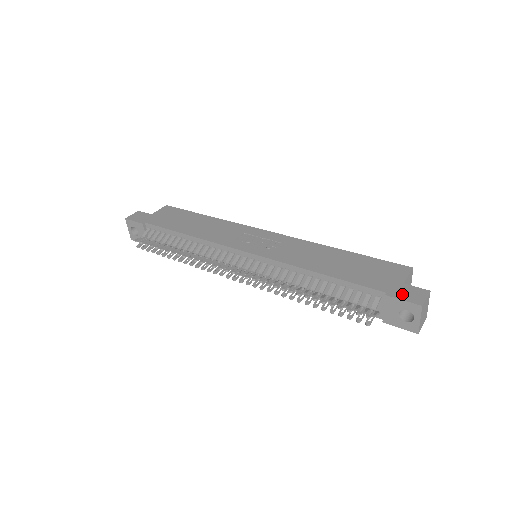
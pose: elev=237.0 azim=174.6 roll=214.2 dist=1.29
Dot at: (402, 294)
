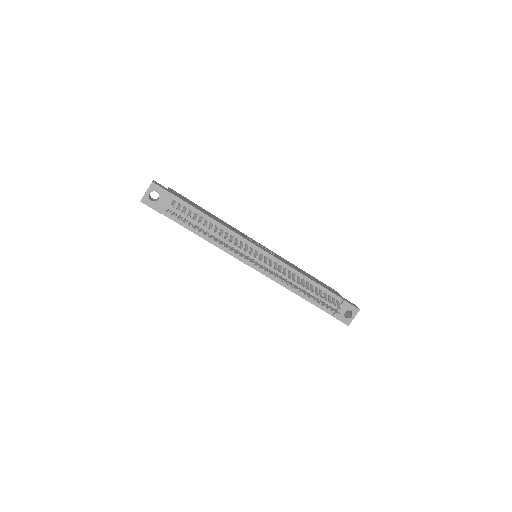
Dot at: (349, 302)
